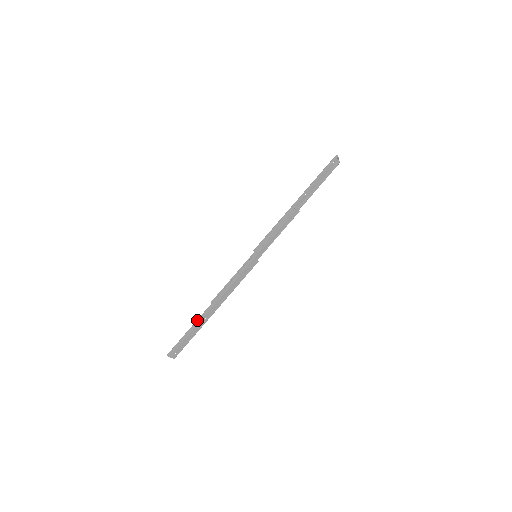
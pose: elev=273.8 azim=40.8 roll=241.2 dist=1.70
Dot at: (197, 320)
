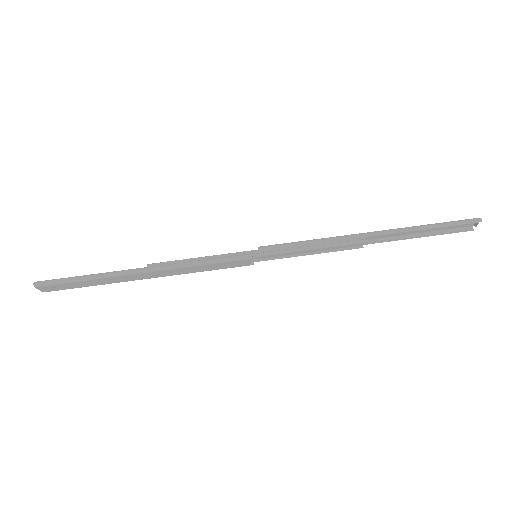
Dot at: (109, 272)
